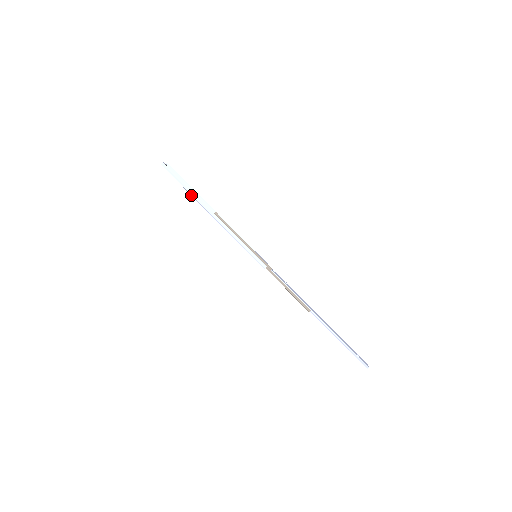
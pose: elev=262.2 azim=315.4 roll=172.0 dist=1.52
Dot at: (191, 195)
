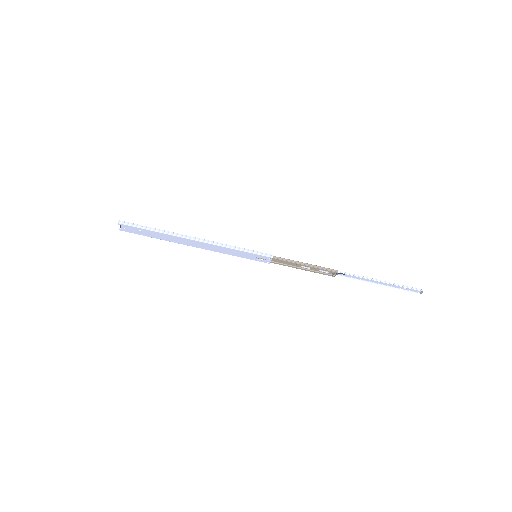
Dot at: (162, 233)
